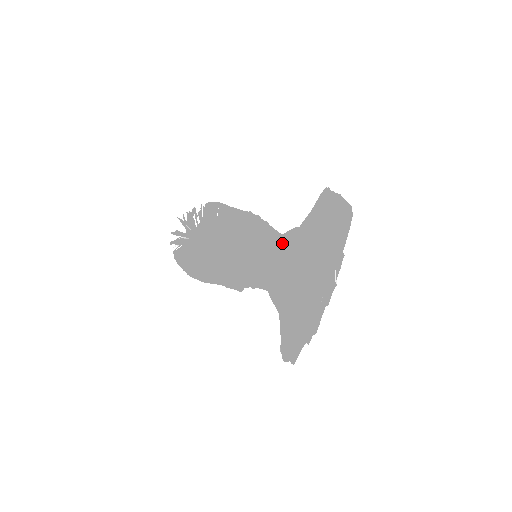
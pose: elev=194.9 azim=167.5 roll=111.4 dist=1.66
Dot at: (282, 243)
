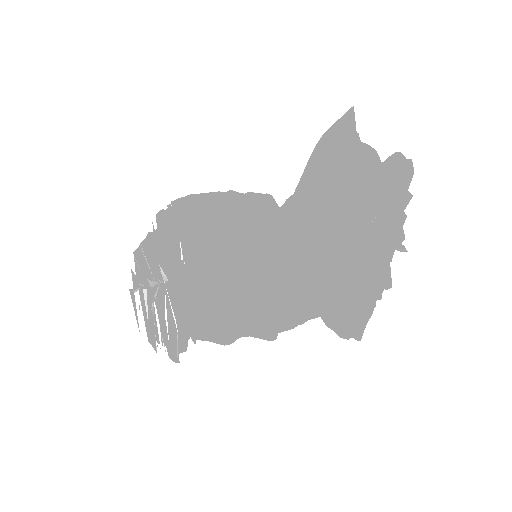
Dot at: (308, 241)
